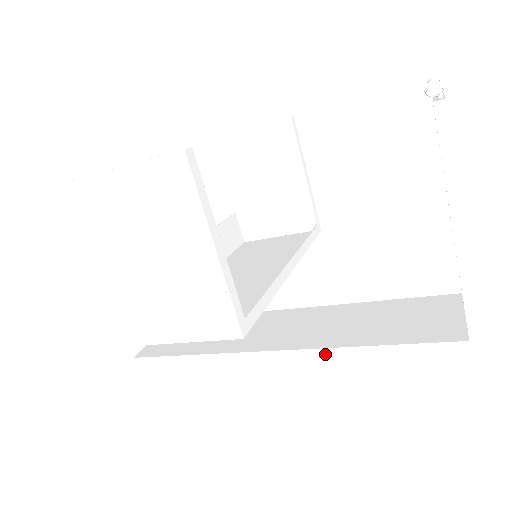
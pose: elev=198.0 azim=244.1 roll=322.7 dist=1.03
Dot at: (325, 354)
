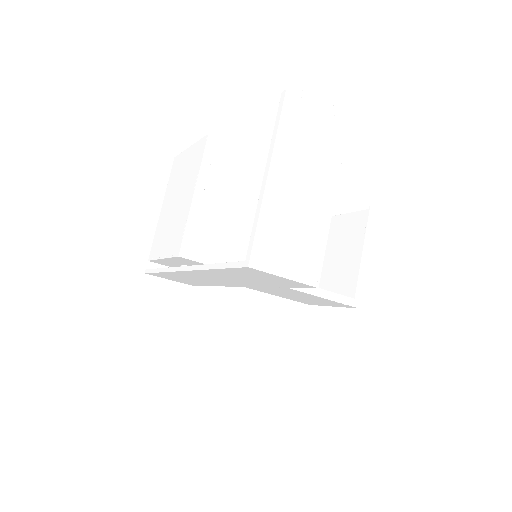
Dot at: (197, 270)
